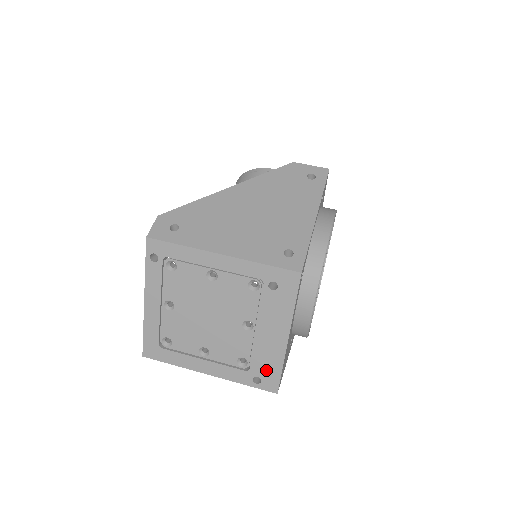
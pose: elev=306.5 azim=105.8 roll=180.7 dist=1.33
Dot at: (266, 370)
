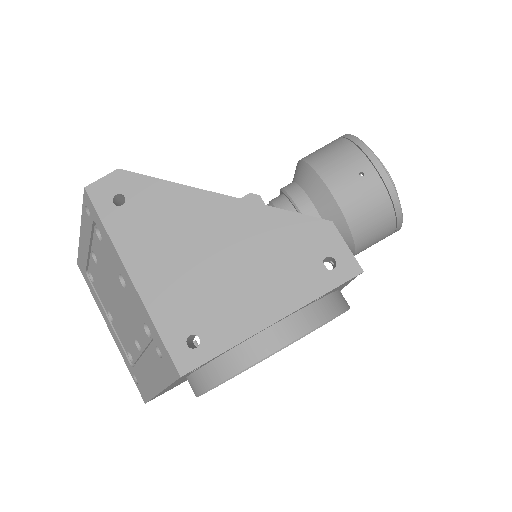
Dot at: (142, 384)
